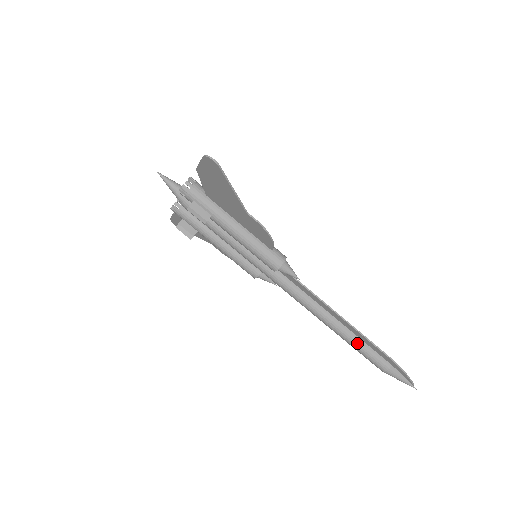
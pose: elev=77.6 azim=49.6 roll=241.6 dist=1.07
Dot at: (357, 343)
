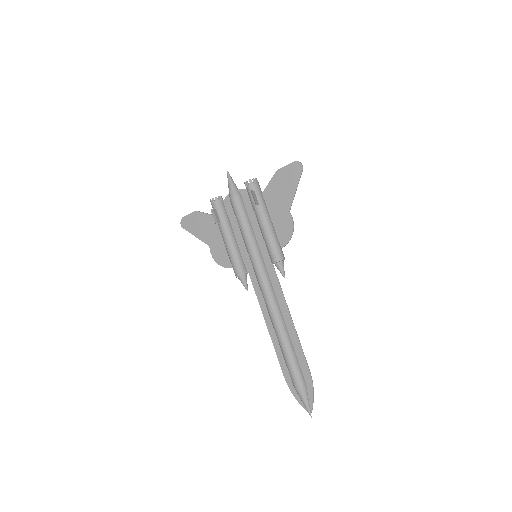
Dot at: (292, 353)
